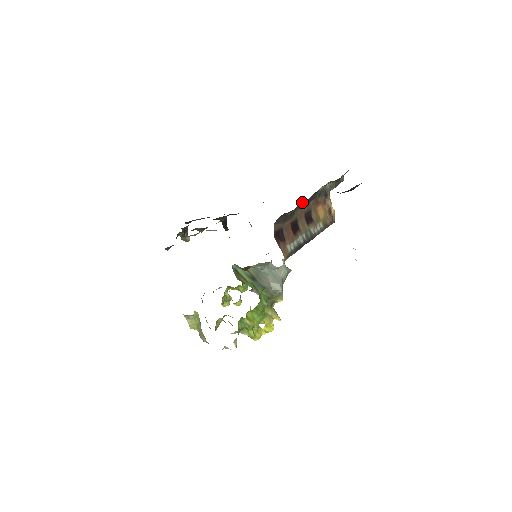
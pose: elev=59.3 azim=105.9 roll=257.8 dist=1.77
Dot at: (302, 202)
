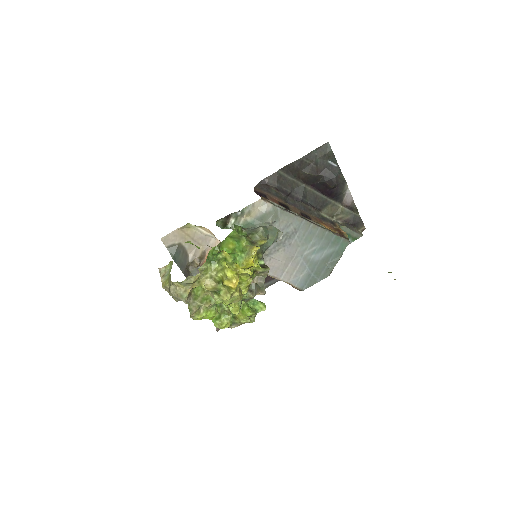
Dot at: (294, 200)
